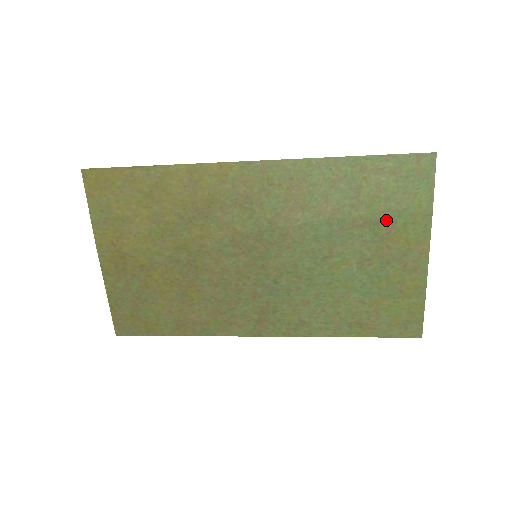
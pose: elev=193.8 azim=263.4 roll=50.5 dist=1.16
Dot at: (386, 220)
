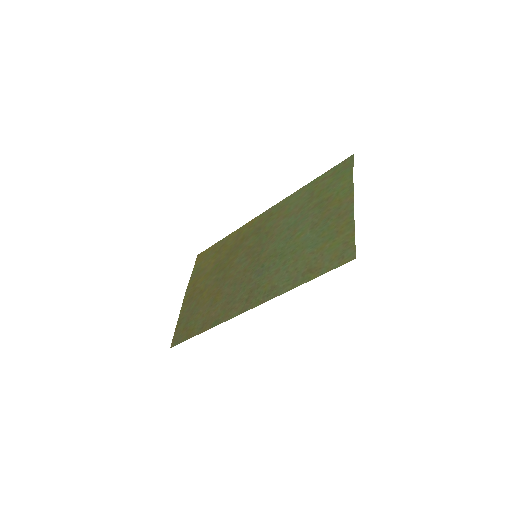
Dot at: (327, 197)
